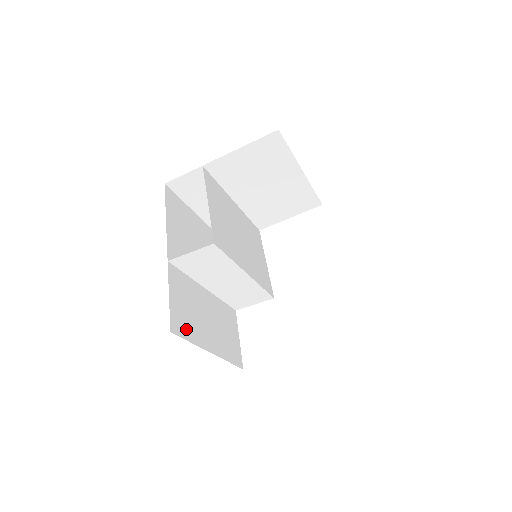
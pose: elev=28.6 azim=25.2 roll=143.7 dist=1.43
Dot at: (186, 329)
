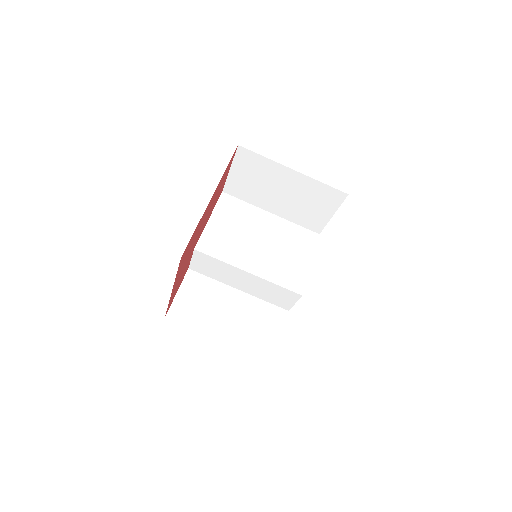
Dot at: (189, 318)
